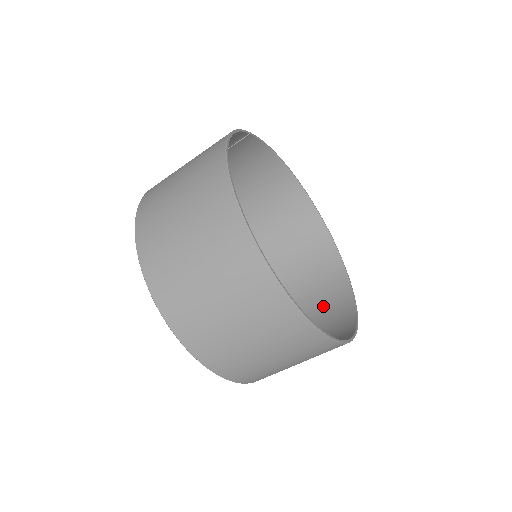
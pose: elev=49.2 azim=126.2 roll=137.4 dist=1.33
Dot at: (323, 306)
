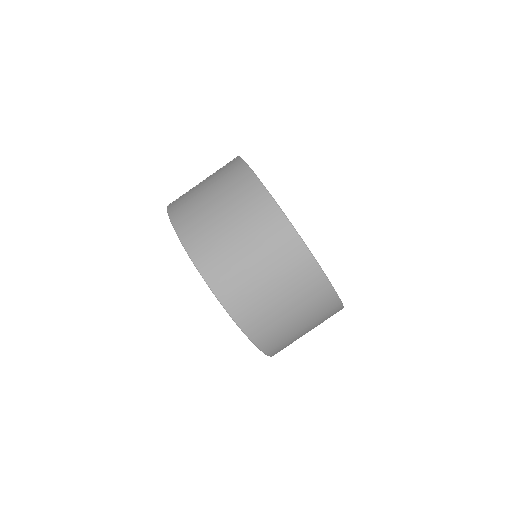
Dot at: occluded
